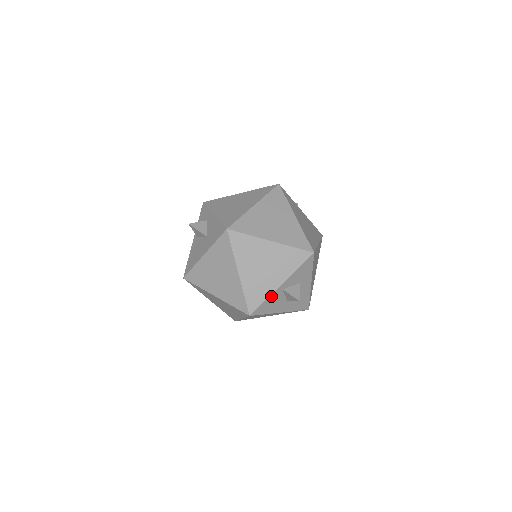
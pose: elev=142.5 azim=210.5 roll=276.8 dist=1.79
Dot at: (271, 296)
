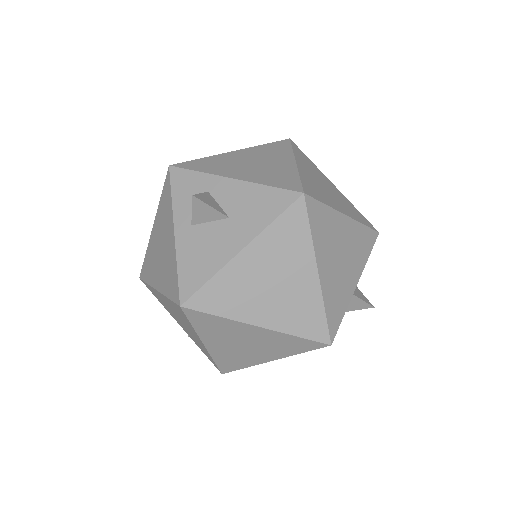
Dot at: (347, 306)
